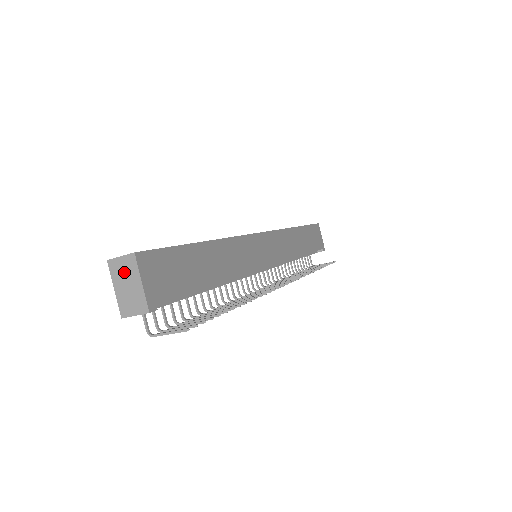
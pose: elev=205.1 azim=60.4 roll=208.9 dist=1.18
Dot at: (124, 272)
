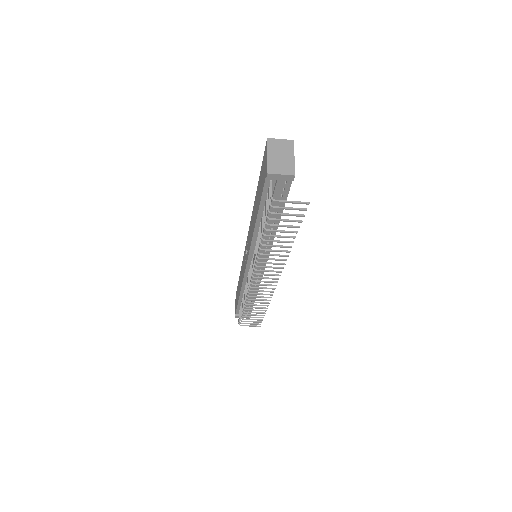
Dot at: (281, 148)
